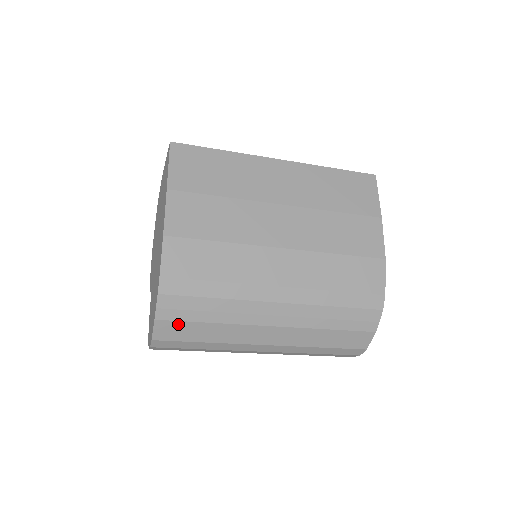
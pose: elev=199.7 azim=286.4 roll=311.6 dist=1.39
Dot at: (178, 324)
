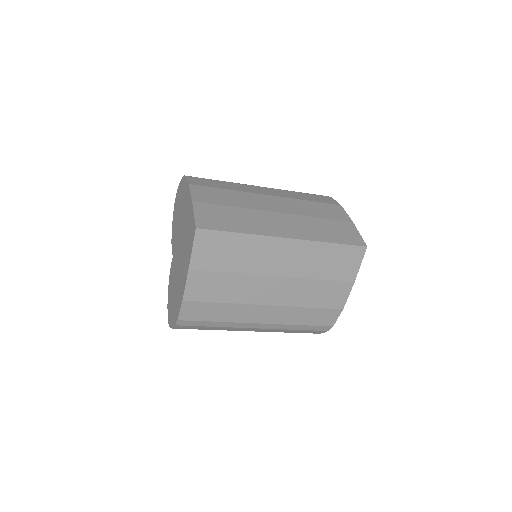
Dot at: occluded
